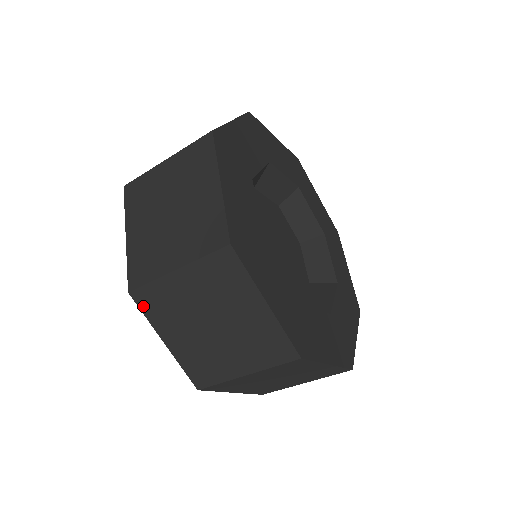
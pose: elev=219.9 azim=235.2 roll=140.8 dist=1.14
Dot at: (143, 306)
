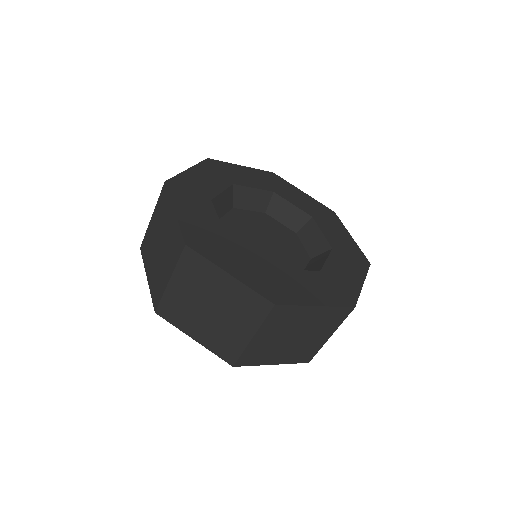
Dot at: (247, 364)
